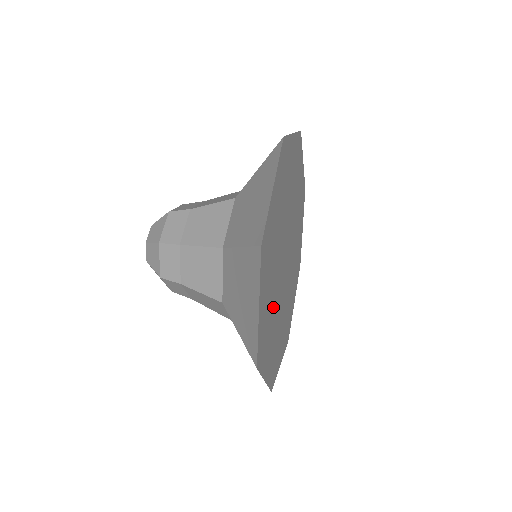
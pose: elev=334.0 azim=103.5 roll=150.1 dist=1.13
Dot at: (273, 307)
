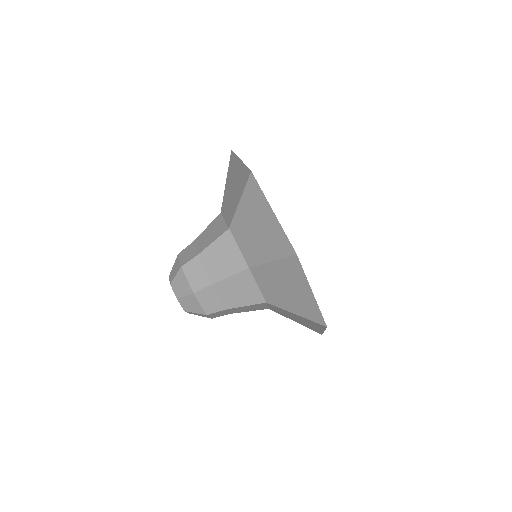
Dot at: occluded
